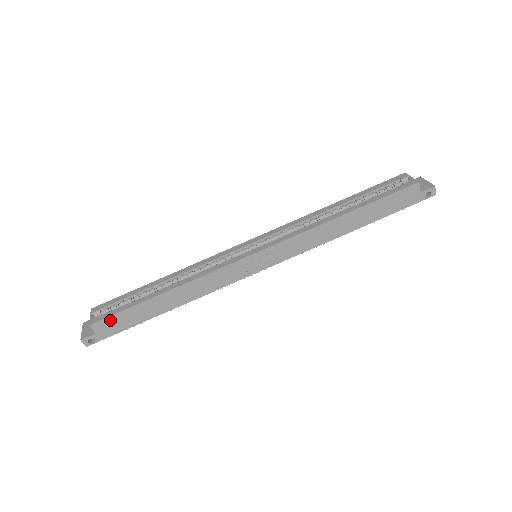
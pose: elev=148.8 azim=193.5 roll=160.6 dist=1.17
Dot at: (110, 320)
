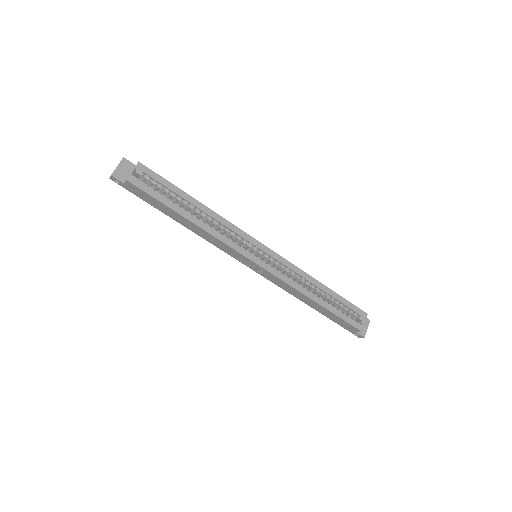
Dot at: (142, 191)
